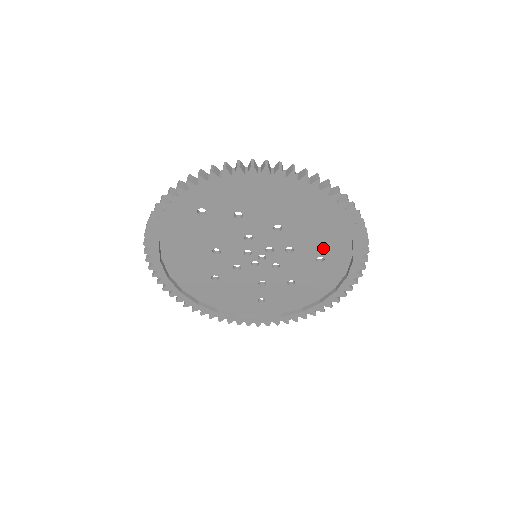
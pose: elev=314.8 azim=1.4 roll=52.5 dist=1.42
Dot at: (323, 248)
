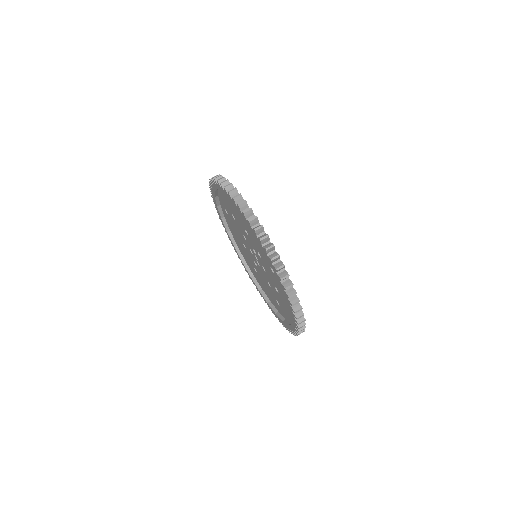
Dot at: occluded
